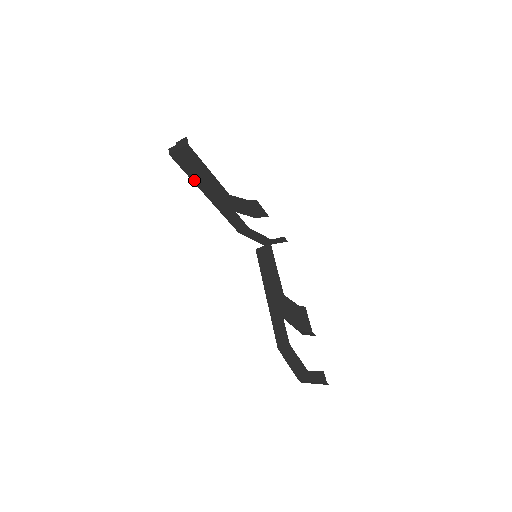
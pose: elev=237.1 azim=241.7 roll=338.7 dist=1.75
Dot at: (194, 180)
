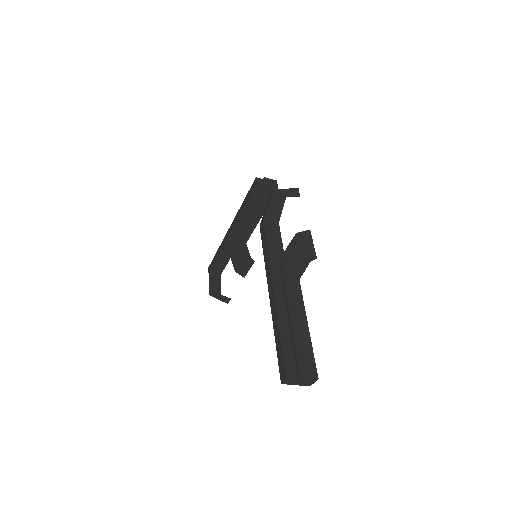
Dot at: (276, 329)
